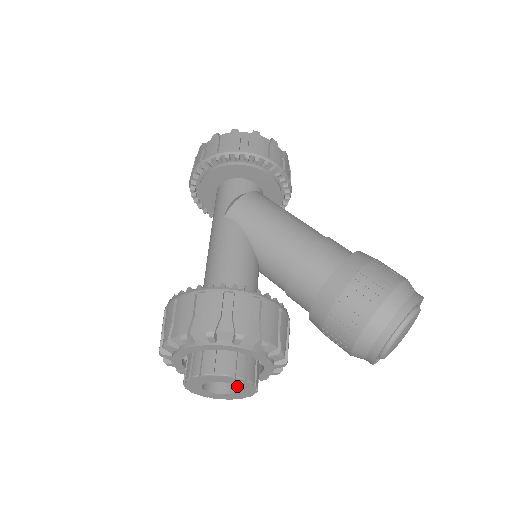
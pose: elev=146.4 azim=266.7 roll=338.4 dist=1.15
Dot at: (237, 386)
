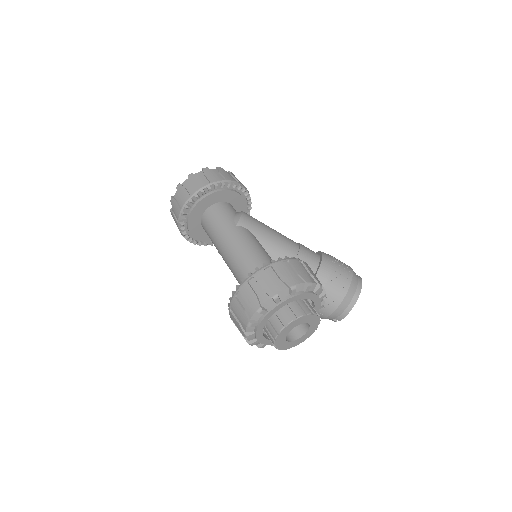
Dot at: (309, 328)
